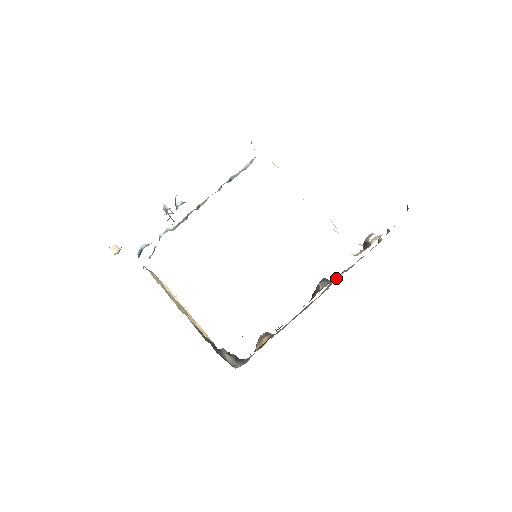
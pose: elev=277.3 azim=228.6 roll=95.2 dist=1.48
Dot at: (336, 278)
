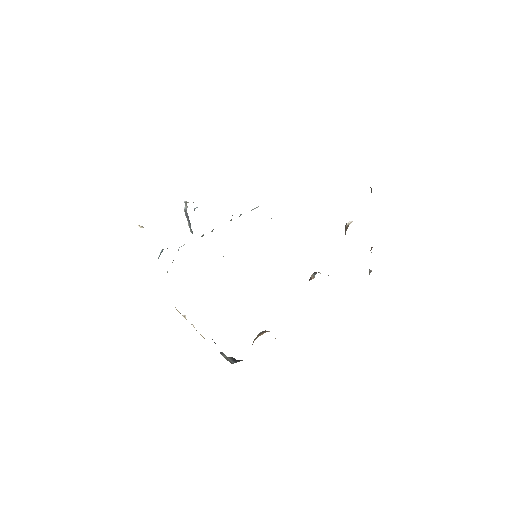
Dot at: occluded
